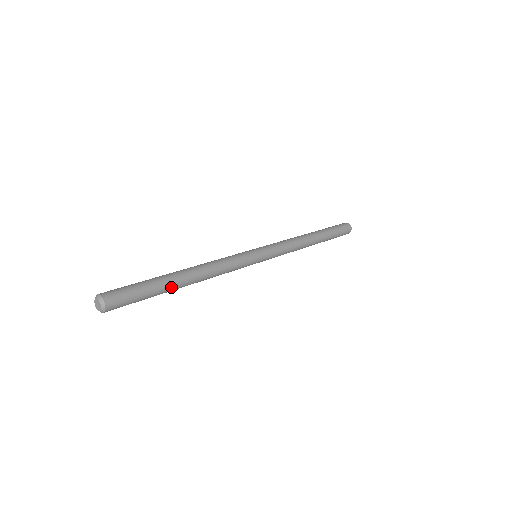
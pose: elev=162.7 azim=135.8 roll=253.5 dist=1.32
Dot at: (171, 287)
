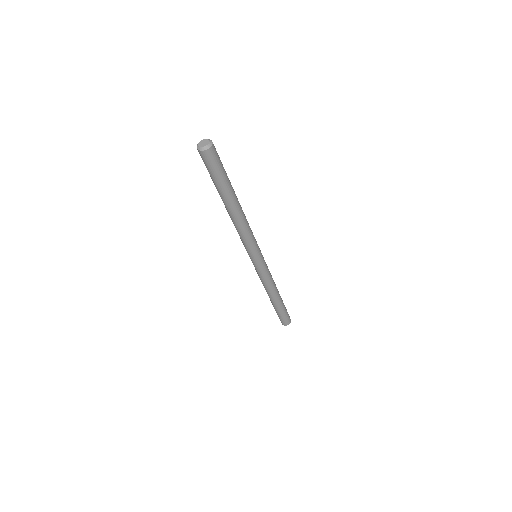
Dot at: (233, 190)
